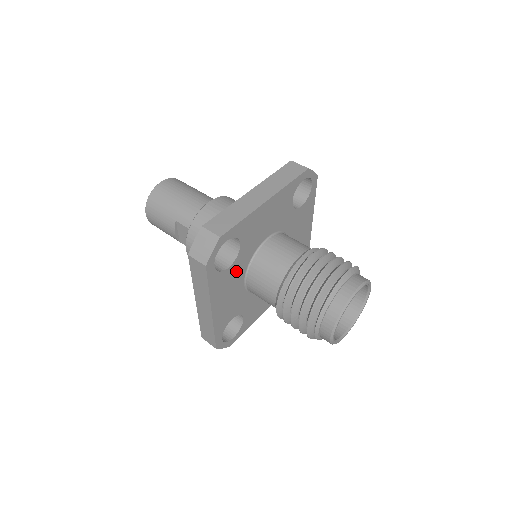
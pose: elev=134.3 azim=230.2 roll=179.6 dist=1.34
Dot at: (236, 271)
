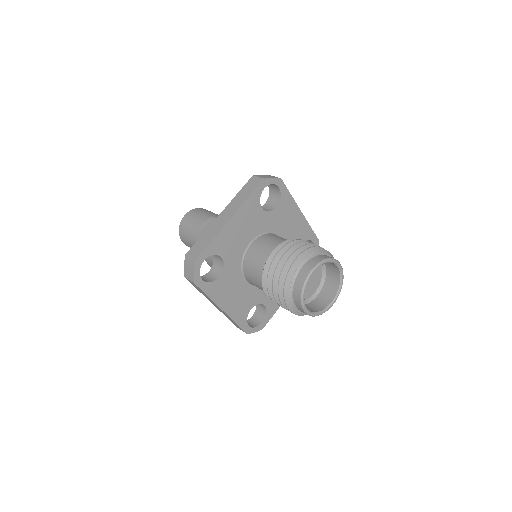
Dot at: (259, 221)
